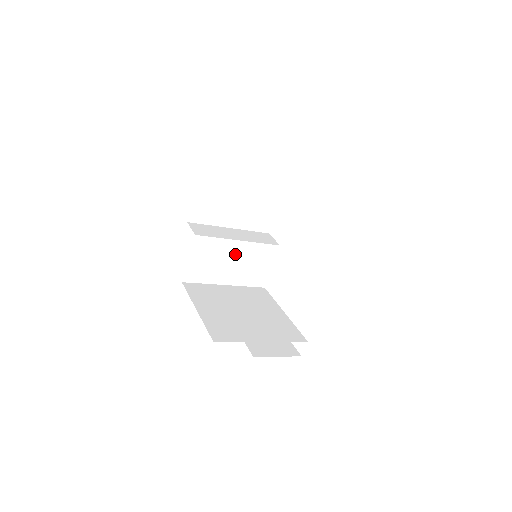
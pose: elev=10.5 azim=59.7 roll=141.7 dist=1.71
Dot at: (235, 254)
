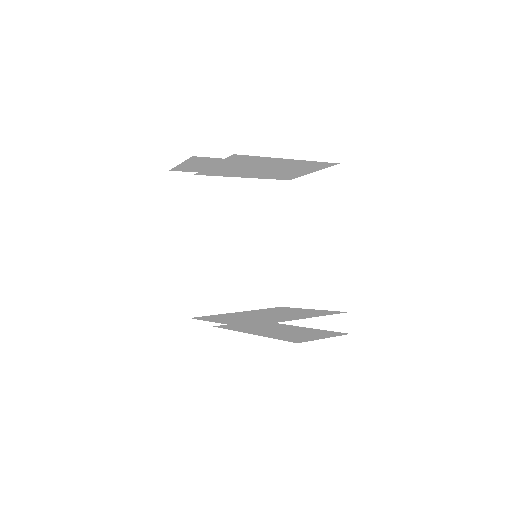
Dot at: (235, 272)
